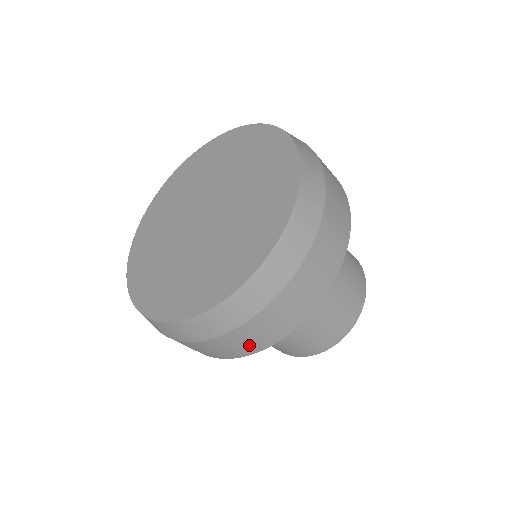
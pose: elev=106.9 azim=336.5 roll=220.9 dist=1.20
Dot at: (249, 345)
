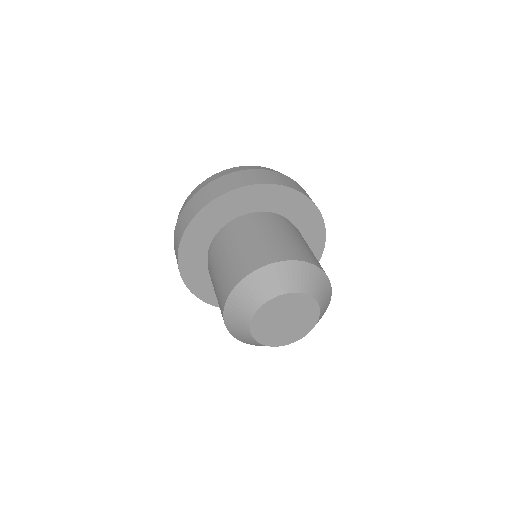
Dot at: (186, 220)
